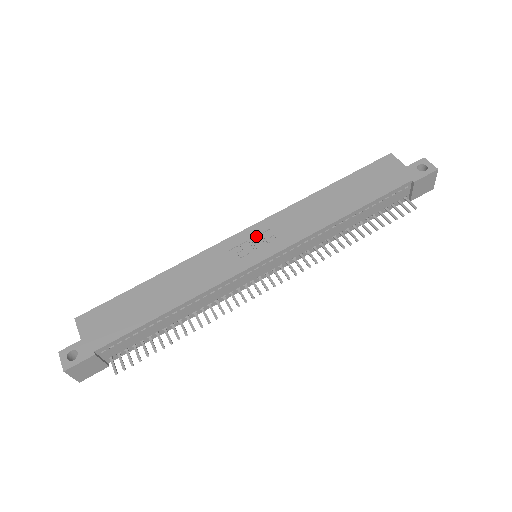
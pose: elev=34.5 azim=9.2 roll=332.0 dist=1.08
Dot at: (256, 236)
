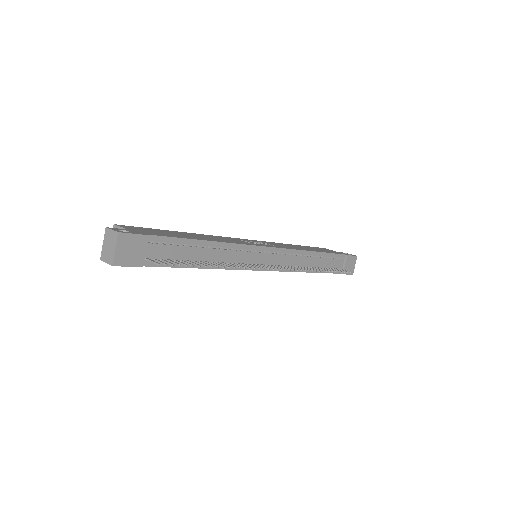
Dot at: (257, 242)
